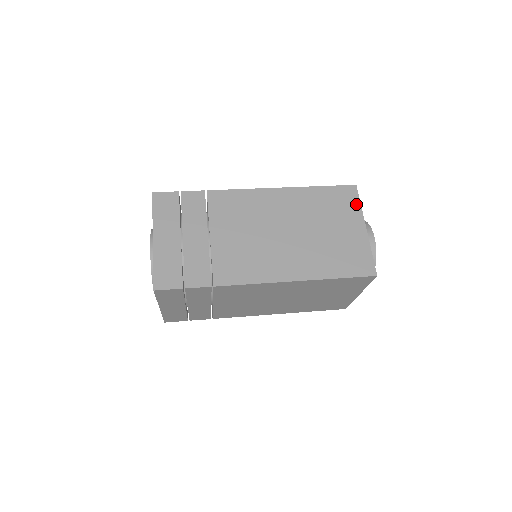
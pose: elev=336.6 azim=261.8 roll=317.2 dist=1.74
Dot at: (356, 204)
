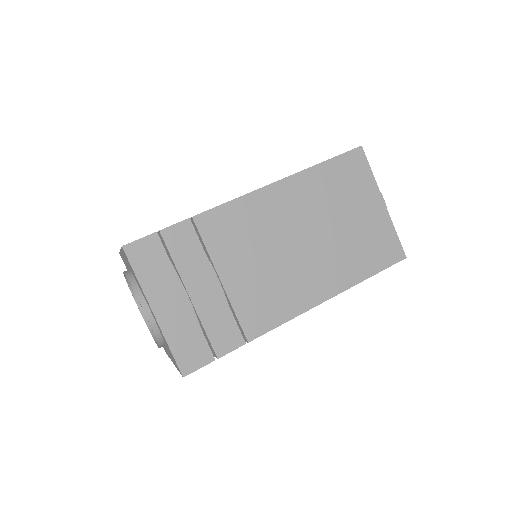
Dot at: (367, 173)
